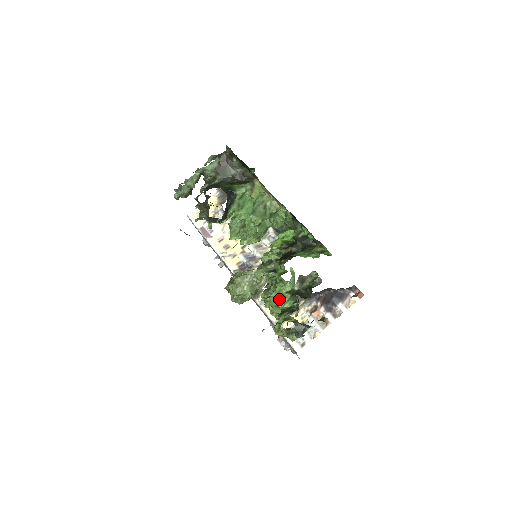
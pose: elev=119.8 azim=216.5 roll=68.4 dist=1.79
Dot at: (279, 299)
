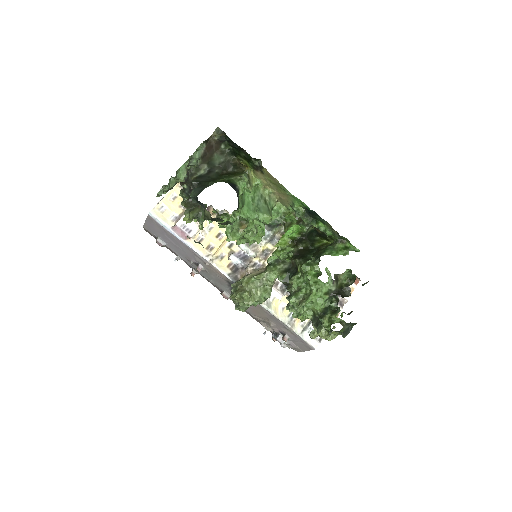
Dot at: (316, 302)
